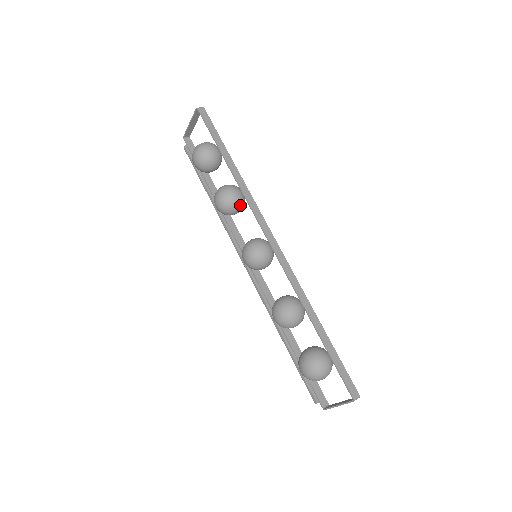
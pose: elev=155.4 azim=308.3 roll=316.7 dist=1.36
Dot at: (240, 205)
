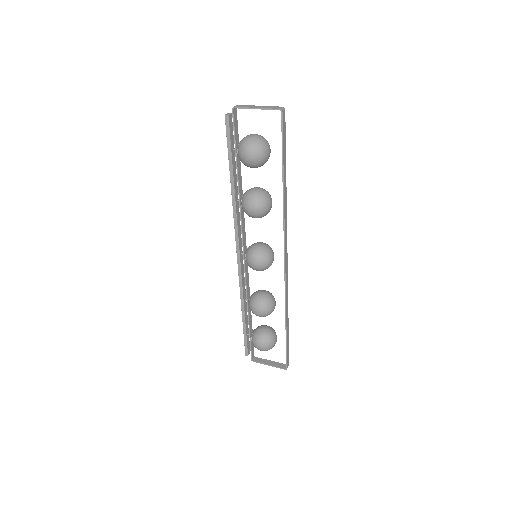
Dot at: occluded
